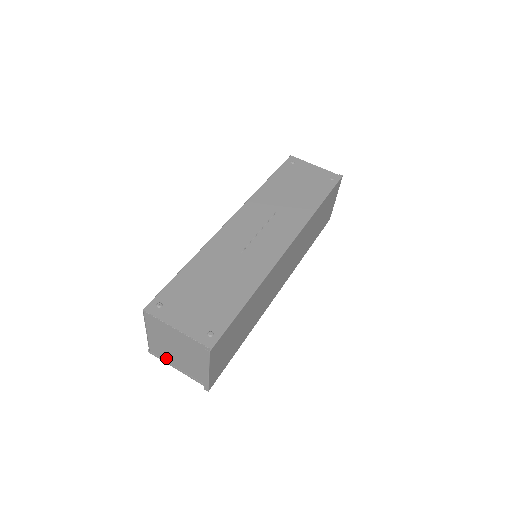
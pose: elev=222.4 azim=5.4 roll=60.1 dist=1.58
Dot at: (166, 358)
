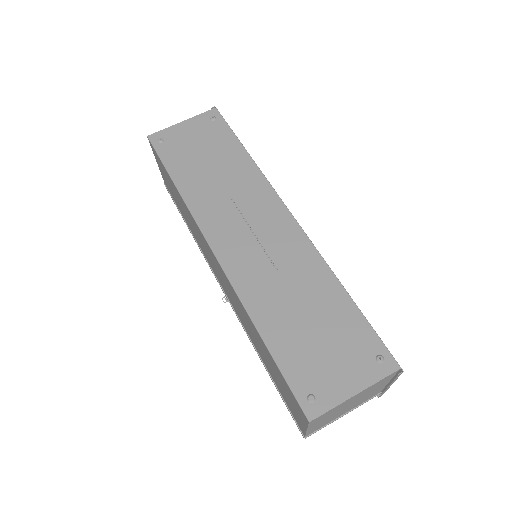
Dot at: (329, 422)
